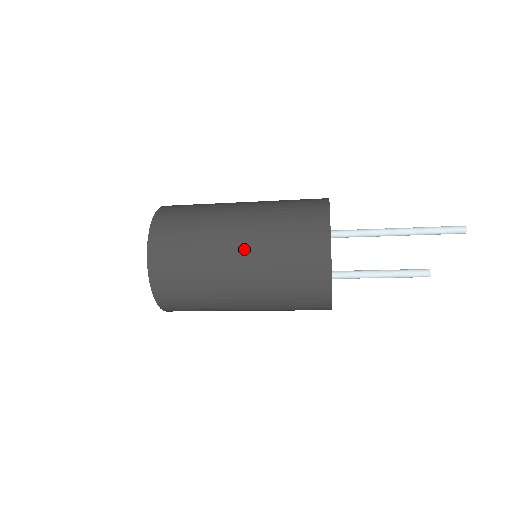
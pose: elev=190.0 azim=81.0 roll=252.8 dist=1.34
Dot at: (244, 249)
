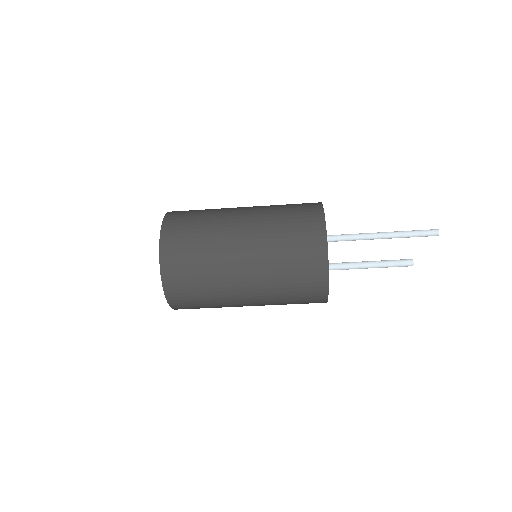
Dot at: (249, 232)
